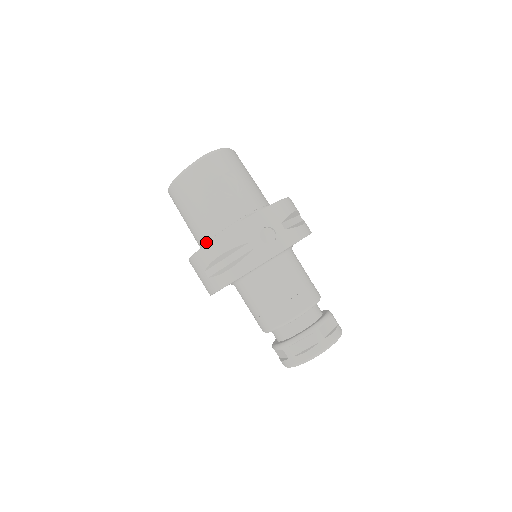
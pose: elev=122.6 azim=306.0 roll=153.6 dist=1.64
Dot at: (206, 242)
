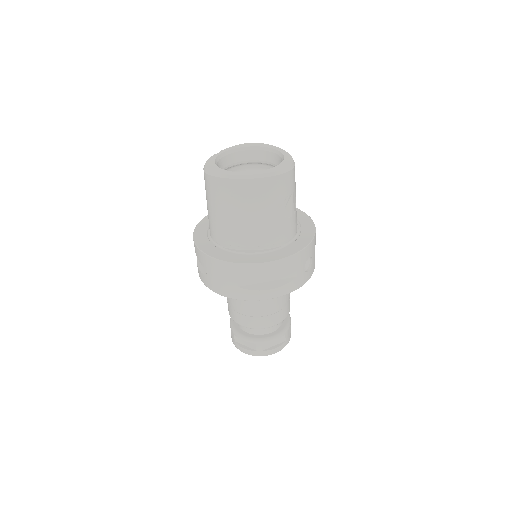
Dot at: (239, 246)
